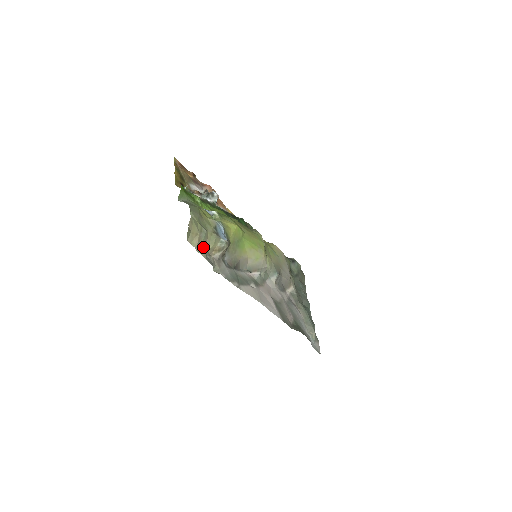
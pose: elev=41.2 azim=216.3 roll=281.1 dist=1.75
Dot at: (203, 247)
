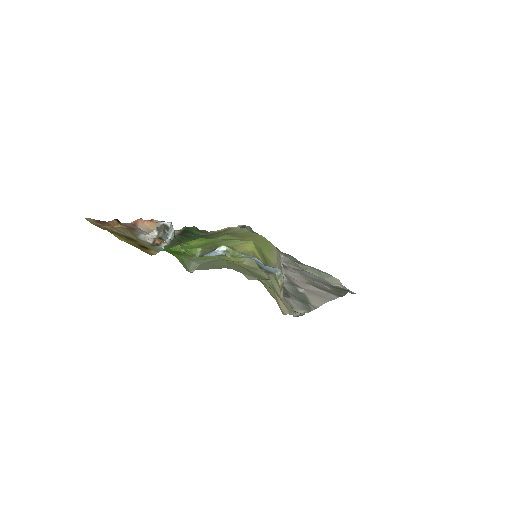
Dot at: (286, 303)
